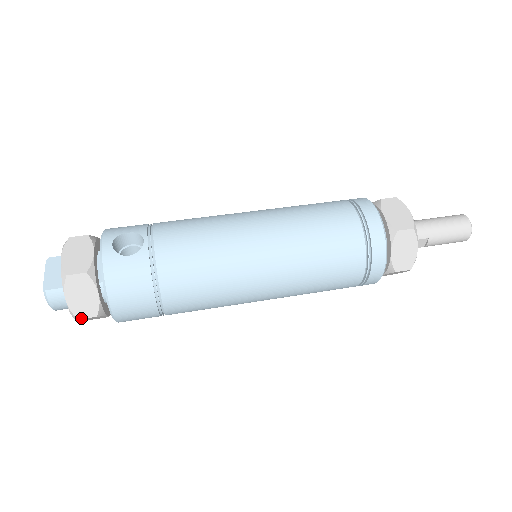
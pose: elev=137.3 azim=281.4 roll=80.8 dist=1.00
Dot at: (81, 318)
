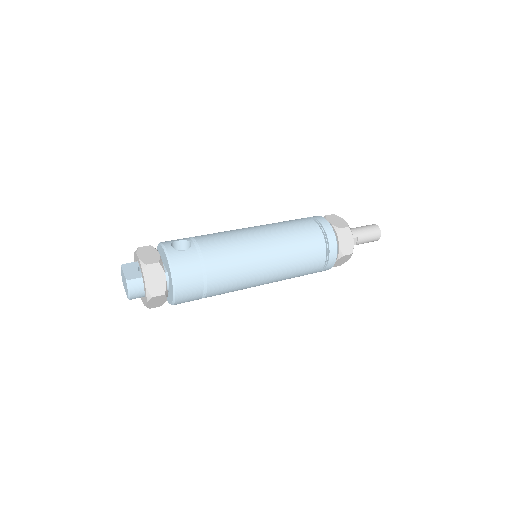
Dot at: (154, 296)
